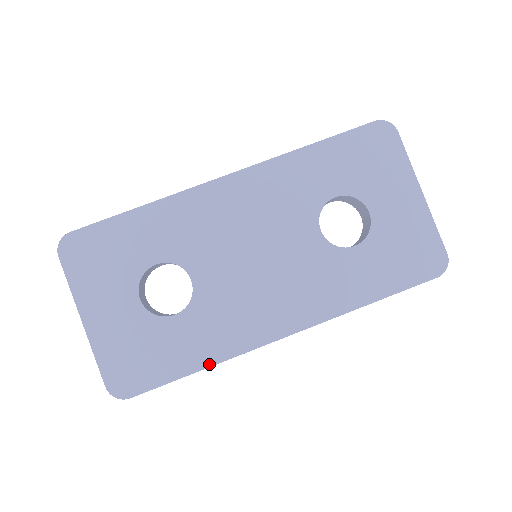
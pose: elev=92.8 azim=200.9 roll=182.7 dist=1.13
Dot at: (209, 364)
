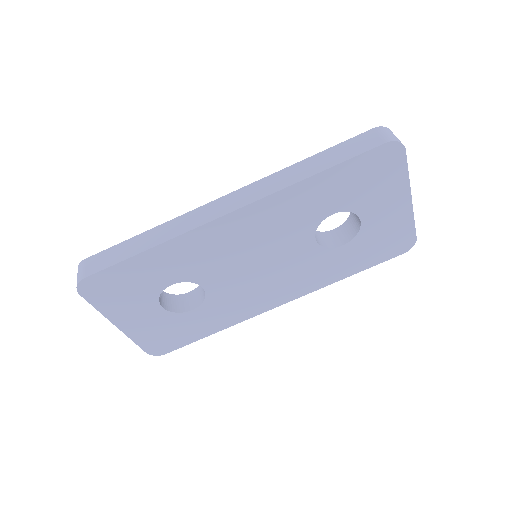
Dot at: (222, 329)
